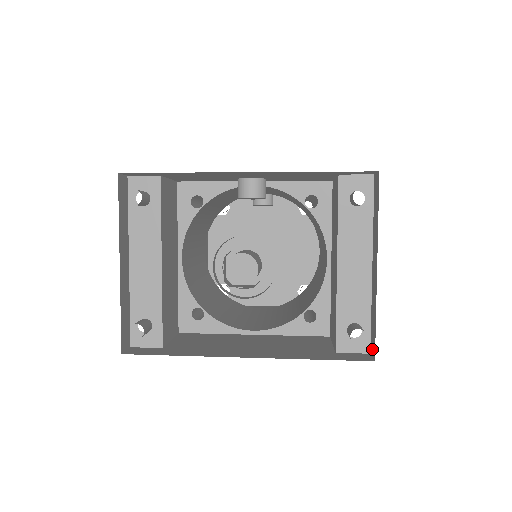
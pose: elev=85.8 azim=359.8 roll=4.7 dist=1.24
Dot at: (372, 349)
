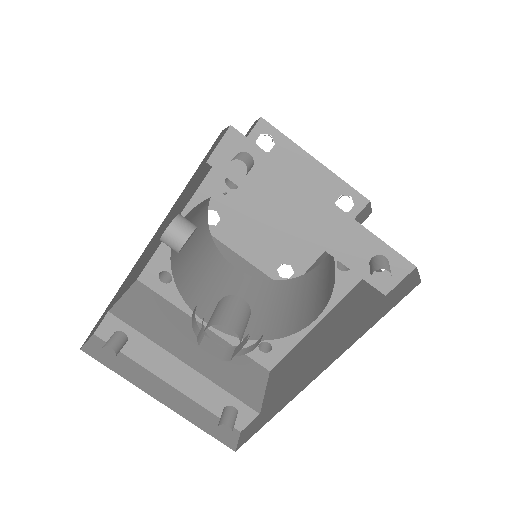
Dot at: occluded
